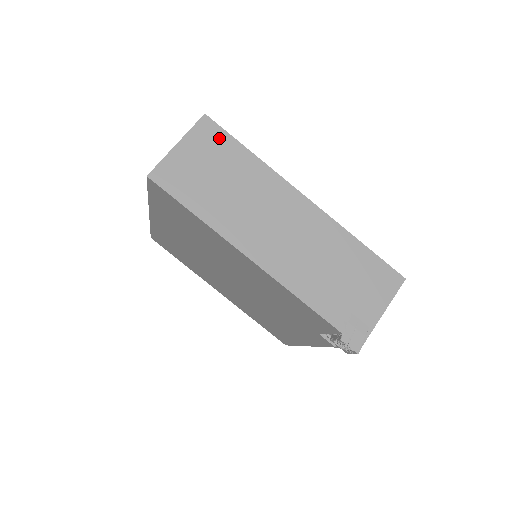
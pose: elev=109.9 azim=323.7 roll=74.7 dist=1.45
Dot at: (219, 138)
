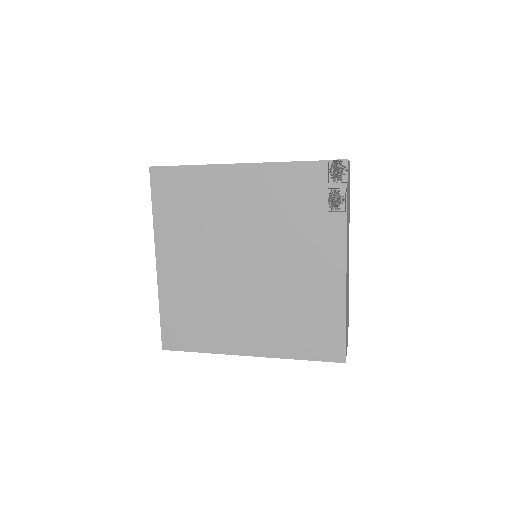
Dot at: occluded
